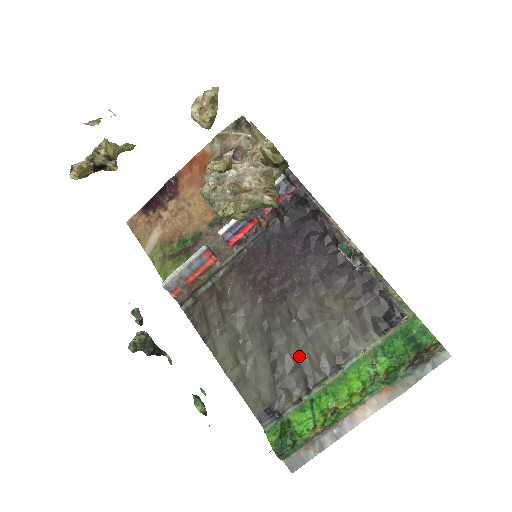
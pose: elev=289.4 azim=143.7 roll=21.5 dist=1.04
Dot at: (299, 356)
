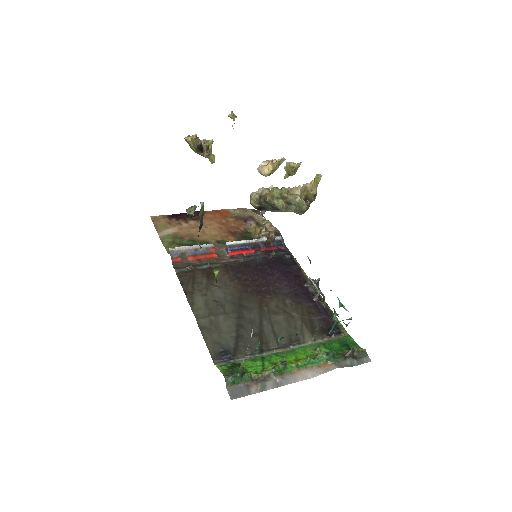
Dot at: (261, 329)
